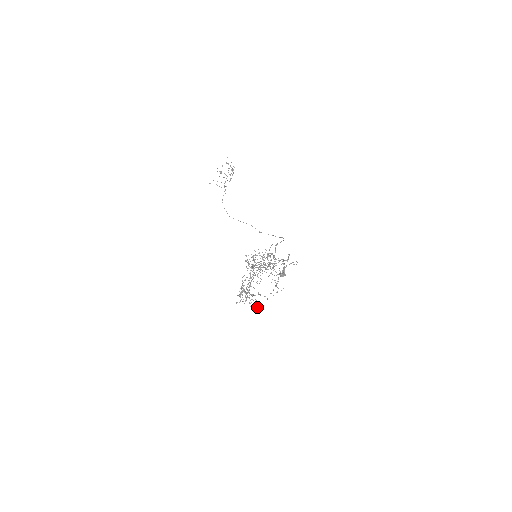
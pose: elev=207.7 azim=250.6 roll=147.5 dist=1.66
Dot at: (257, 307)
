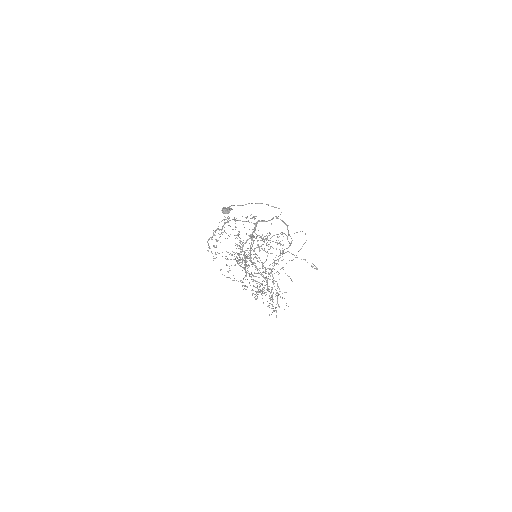
Dot at: (284, 292)
